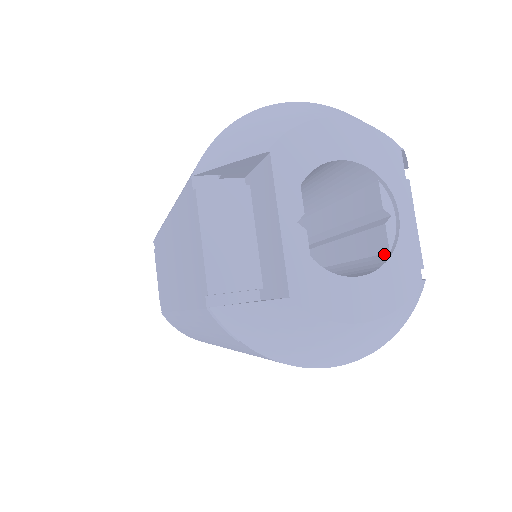
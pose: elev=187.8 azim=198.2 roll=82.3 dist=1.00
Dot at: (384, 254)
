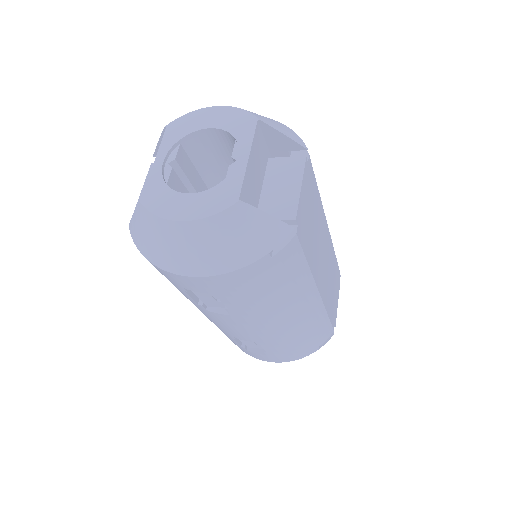
Dot at: occluded
